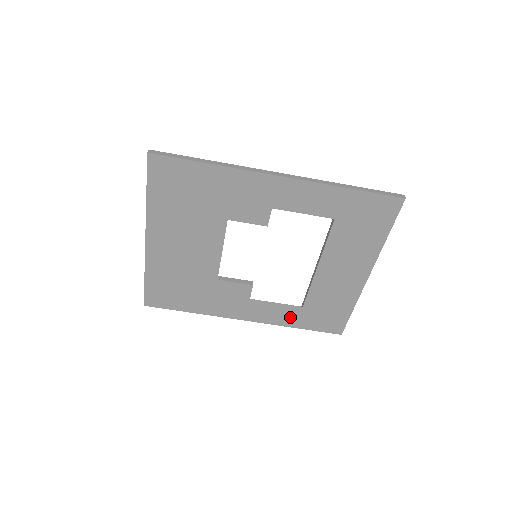
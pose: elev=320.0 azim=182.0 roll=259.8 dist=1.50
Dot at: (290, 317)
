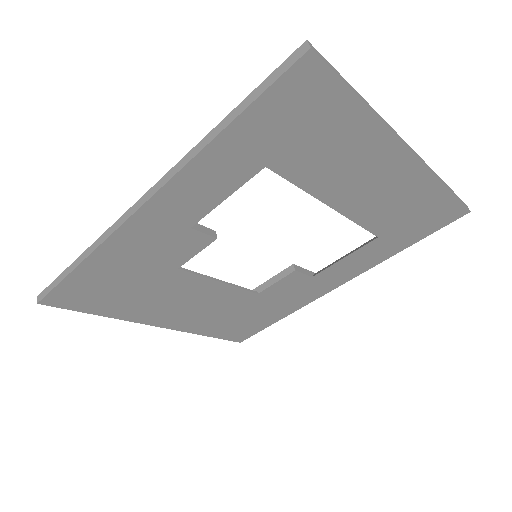
Dot at: (379, 252)
